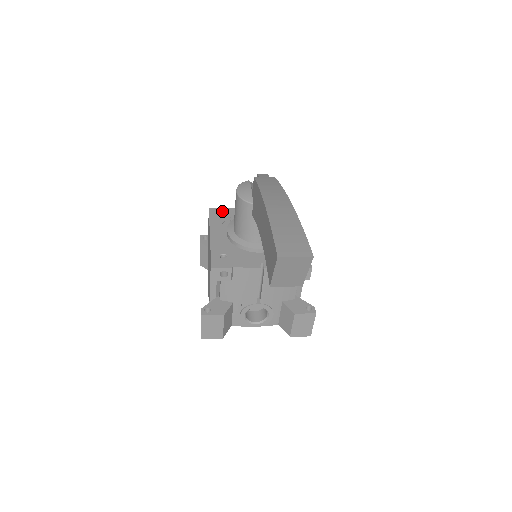
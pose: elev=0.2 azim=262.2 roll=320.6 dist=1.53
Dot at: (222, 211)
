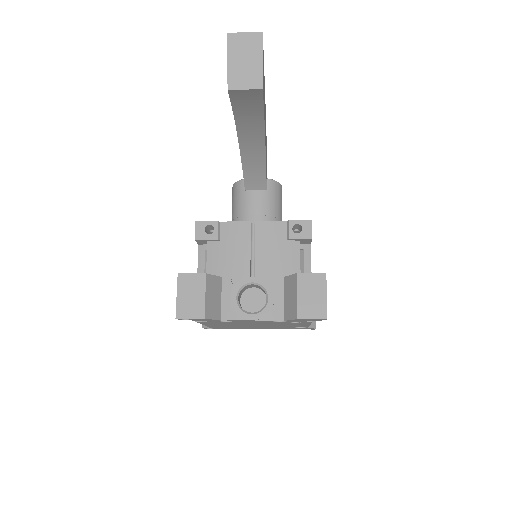
Dot at: occluded
